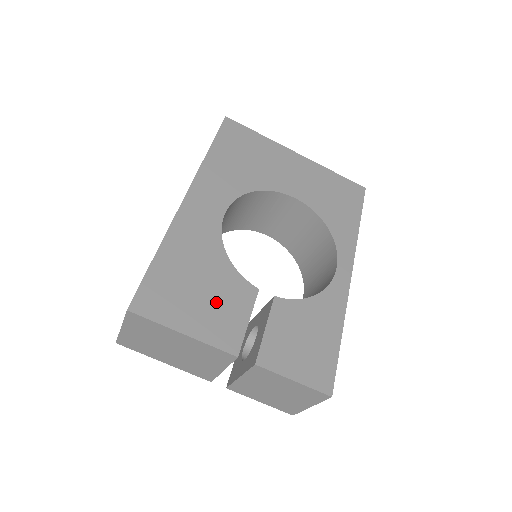
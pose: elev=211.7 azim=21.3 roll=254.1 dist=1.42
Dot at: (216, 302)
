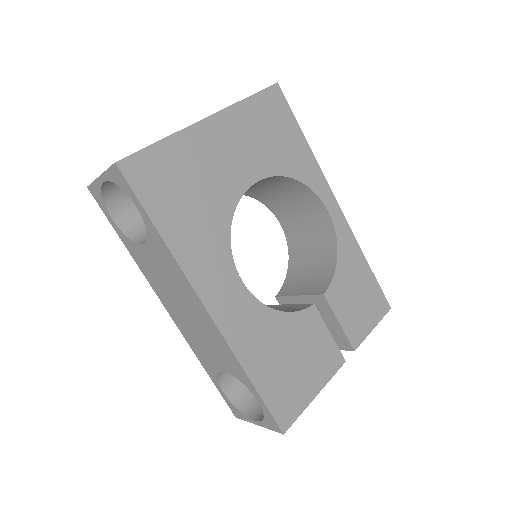
Dot at: (308, 352)
